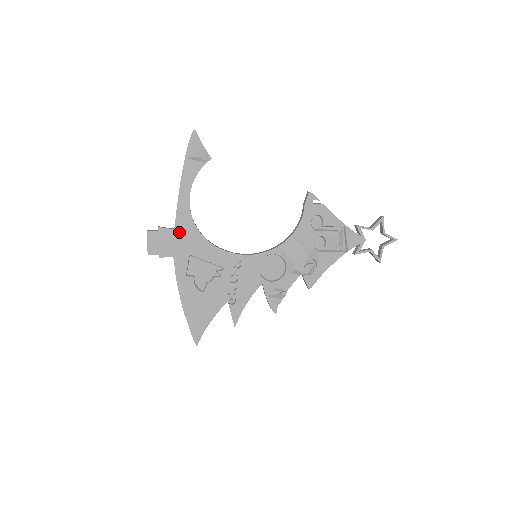
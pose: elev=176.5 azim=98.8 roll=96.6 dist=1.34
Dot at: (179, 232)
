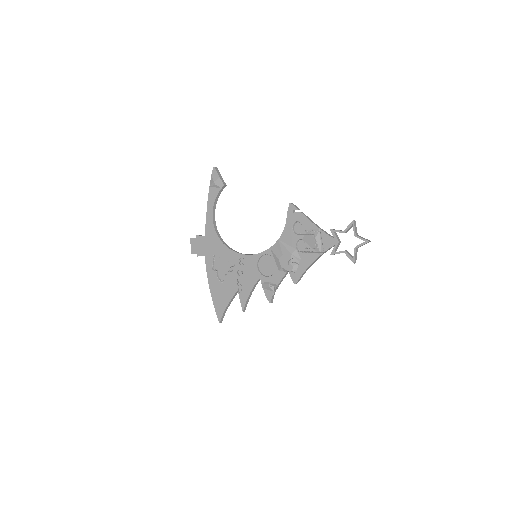
Dot at: (207, 238)
